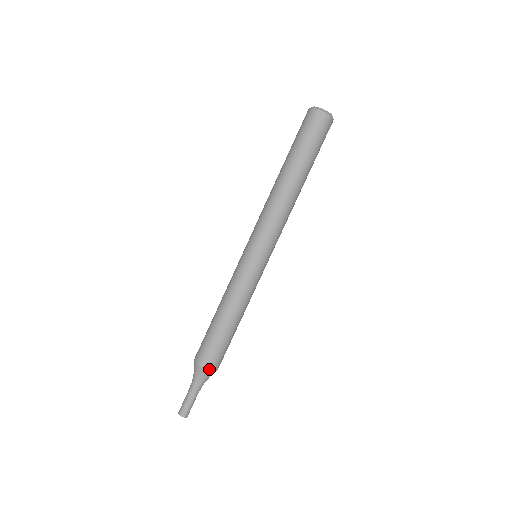
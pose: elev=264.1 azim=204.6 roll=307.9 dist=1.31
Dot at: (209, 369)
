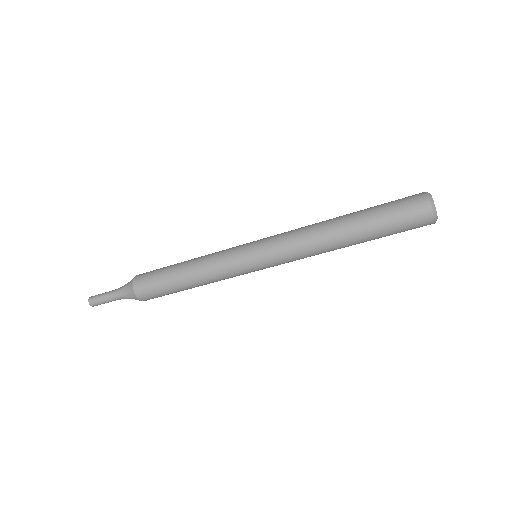
Dot at: occluded
